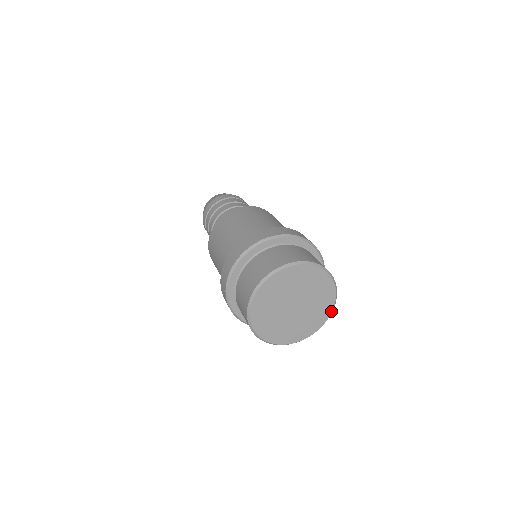
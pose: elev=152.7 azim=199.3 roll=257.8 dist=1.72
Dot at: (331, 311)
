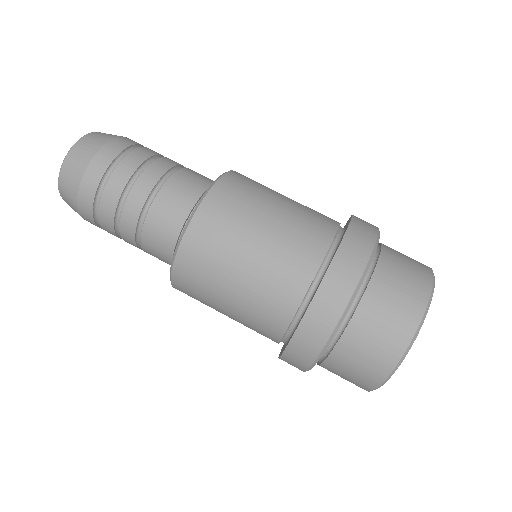
Dot at: occluded
